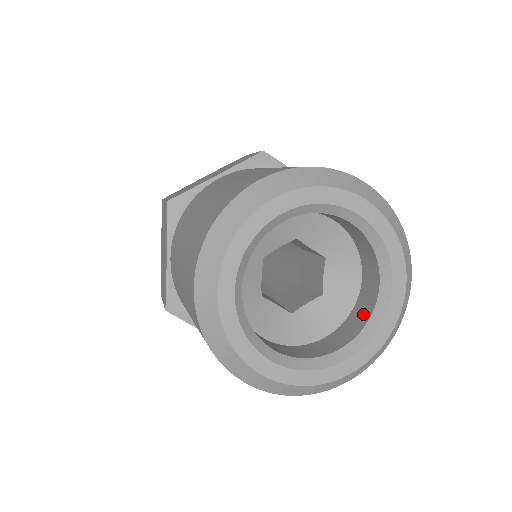
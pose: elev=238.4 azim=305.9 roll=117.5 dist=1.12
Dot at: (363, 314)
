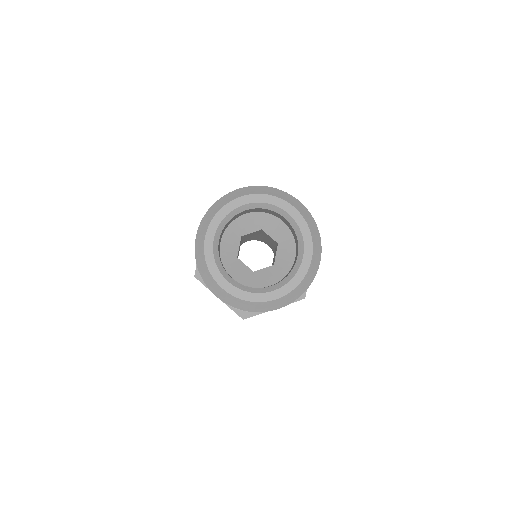
Dot at: (294, 234)
